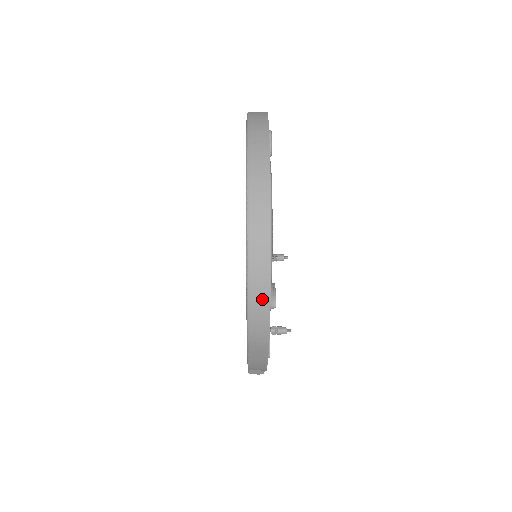
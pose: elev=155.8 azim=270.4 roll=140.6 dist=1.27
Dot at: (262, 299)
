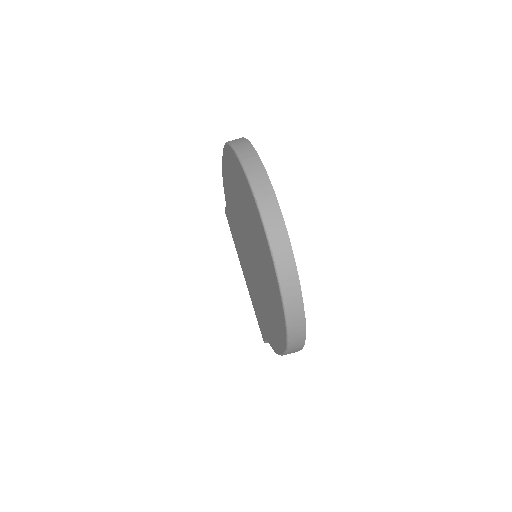
Dot at: (299, 324)
